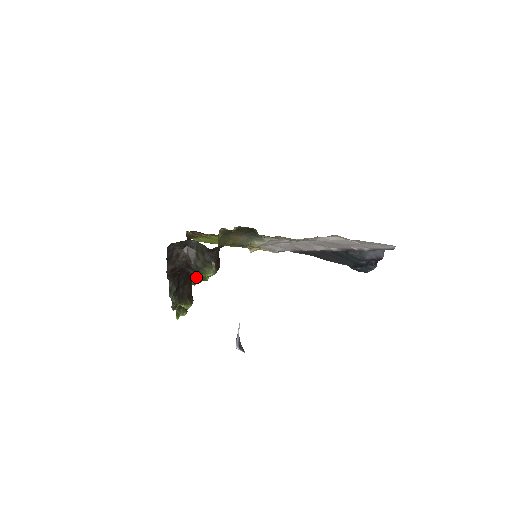
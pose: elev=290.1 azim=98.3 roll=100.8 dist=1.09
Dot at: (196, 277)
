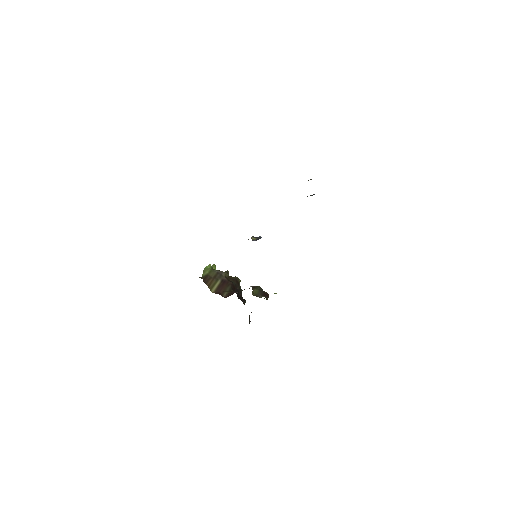
Dot at: occluded
